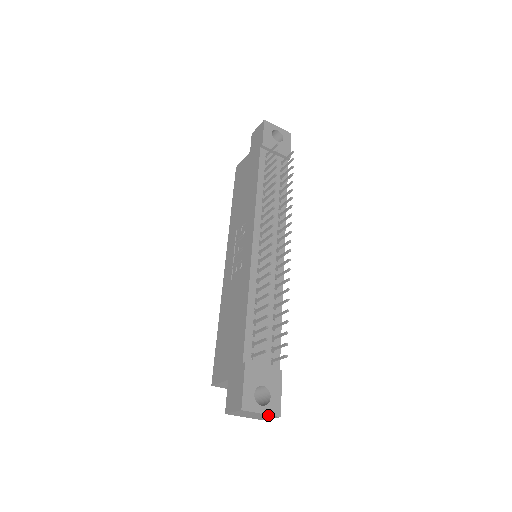
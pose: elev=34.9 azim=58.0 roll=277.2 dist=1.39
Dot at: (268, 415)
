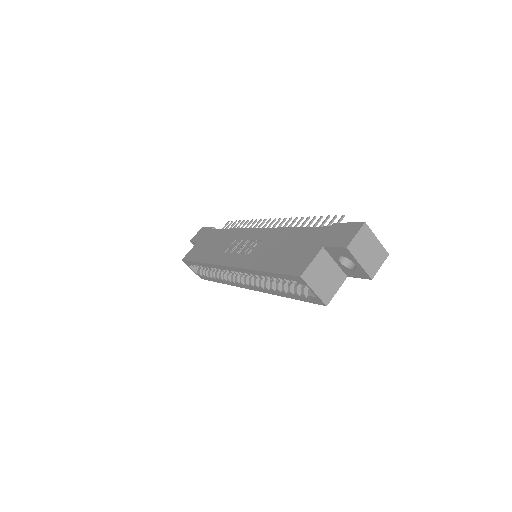
Dot at: (381, 247)
